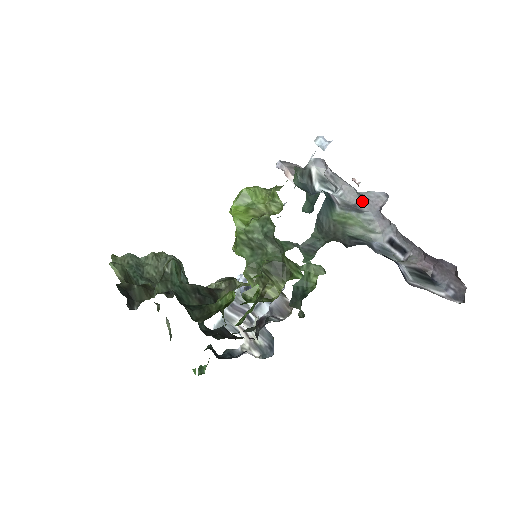
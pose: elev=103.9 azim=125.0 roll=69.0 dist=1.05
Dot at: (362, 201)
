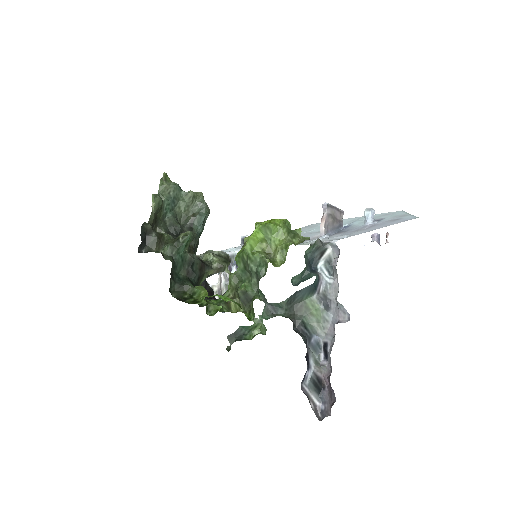
Dot at: (335, 303)
